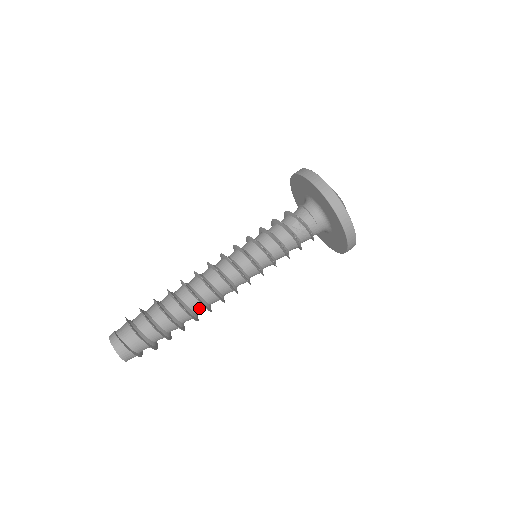
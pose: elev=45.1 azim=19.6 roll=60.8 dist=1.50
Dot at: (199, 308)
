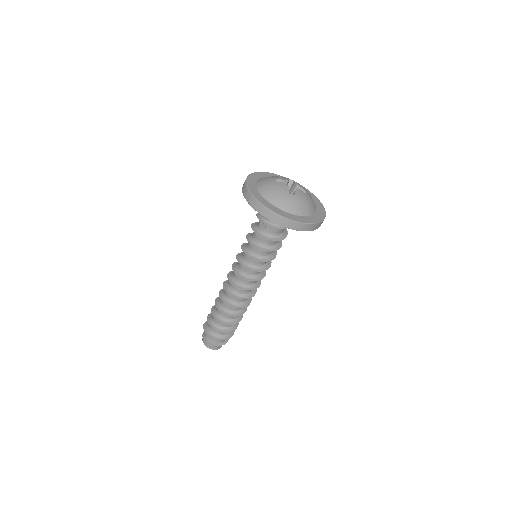
Dot at: (233, 307)
